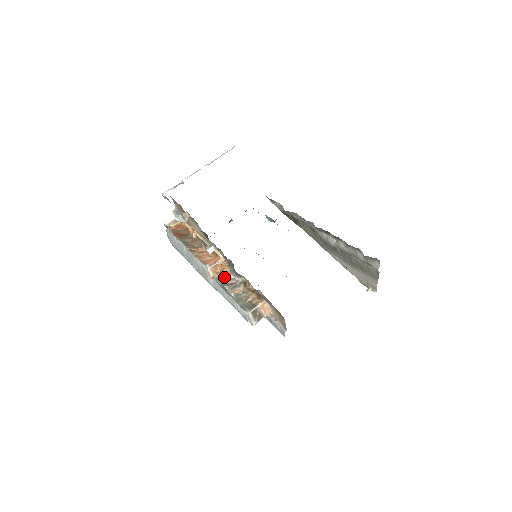
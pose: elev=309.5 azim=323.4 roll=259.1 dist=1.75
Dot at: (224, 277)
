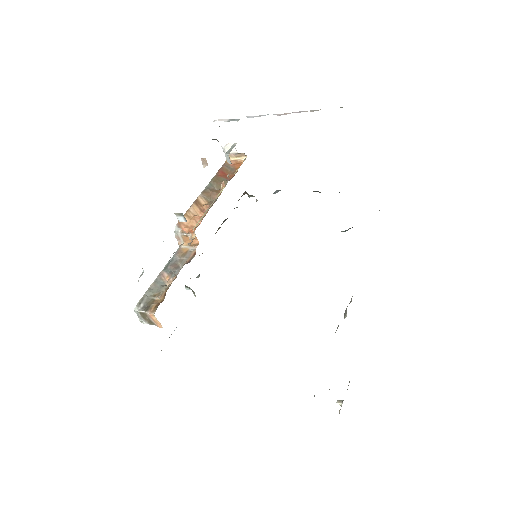
Dot at: (185, 254)
